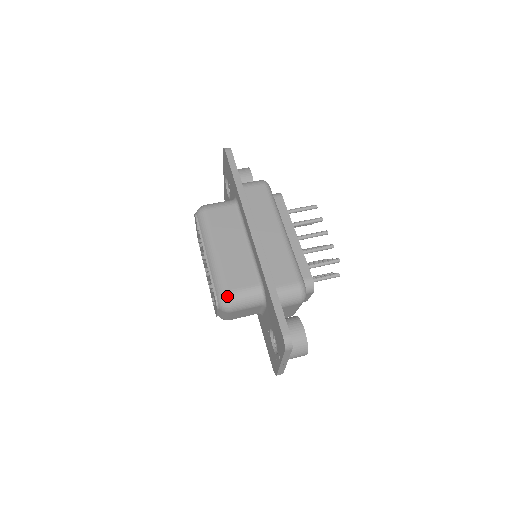
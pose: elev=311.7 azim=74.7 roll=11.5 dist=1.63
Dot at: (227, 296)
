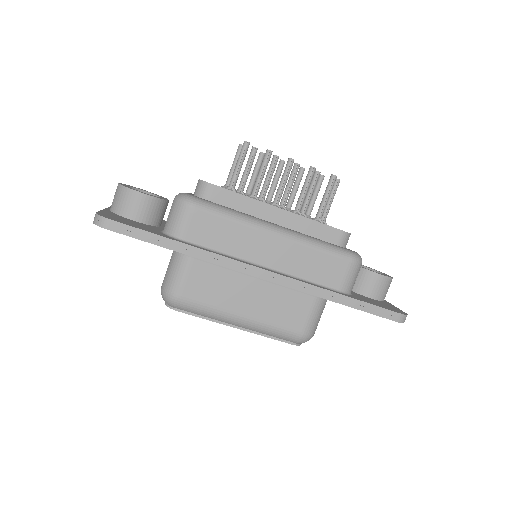
Dot at: (306, 337)
